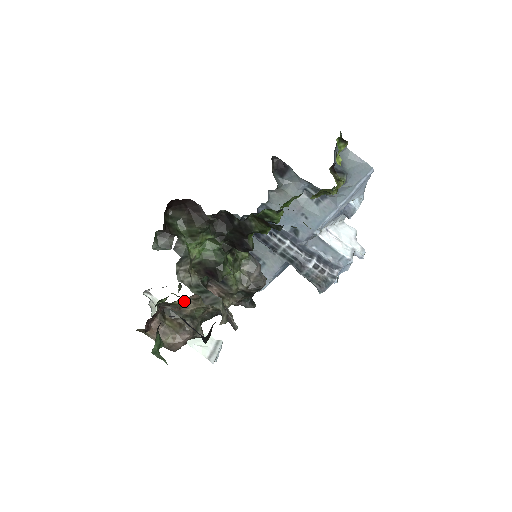
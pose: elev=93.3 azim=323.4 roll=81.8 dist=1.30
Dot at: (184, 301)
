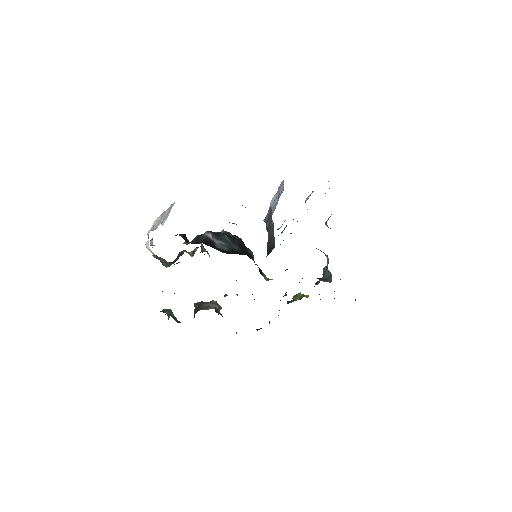
Dot at: occluded
